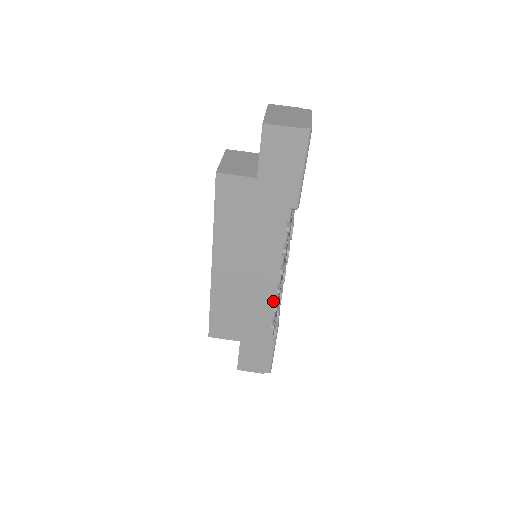
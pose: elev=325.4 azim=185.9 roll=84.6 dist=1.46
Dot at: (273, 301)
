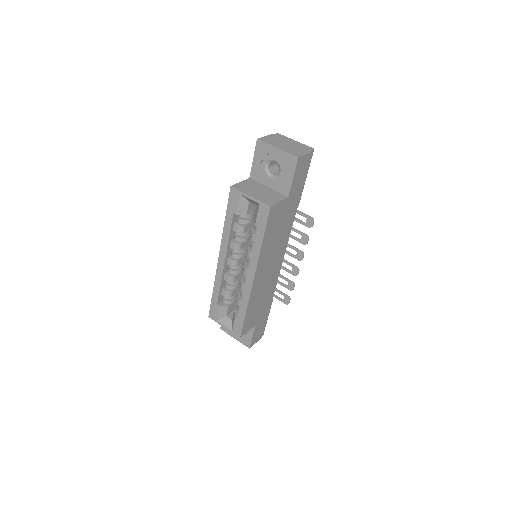
Dot at: (277, 279)
